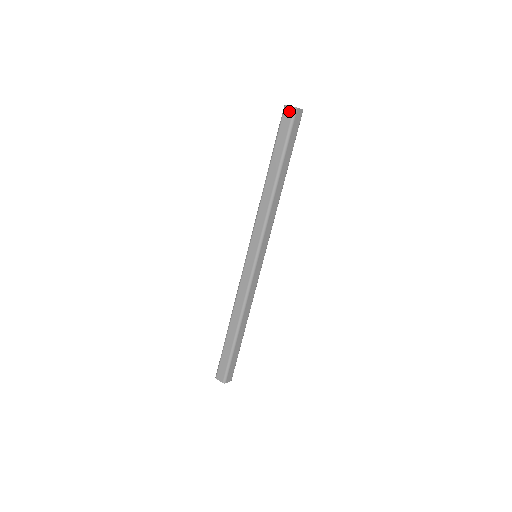
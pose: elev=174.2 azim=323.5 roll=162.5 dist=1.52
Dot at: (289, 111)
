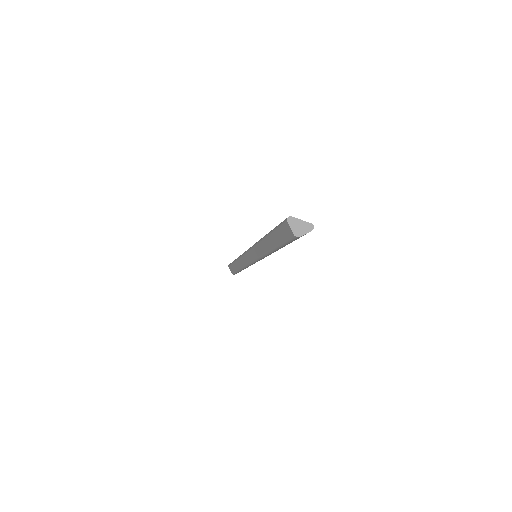
Dot at: (289, 231)
